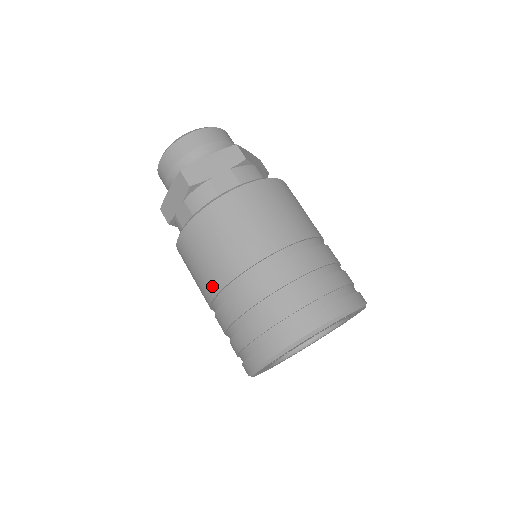
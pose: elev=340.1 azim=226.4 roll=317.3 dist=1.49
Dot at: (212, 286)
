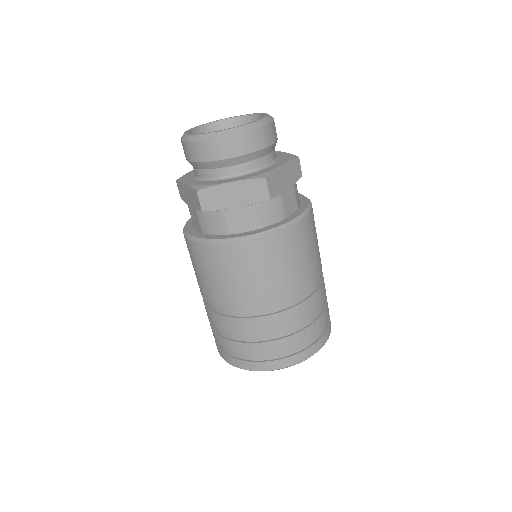
Dot at: (202, 292)
